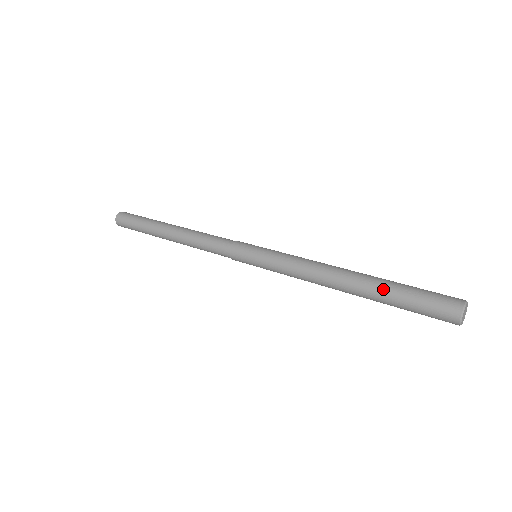
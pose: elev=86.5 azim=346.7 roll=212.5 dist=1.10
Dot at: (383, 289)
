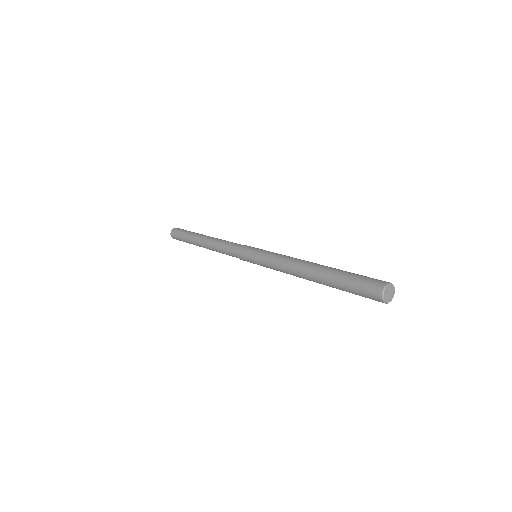
Dot at: (331, 277)
